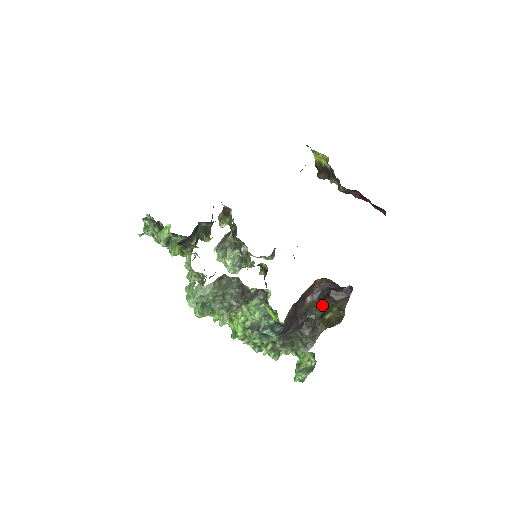
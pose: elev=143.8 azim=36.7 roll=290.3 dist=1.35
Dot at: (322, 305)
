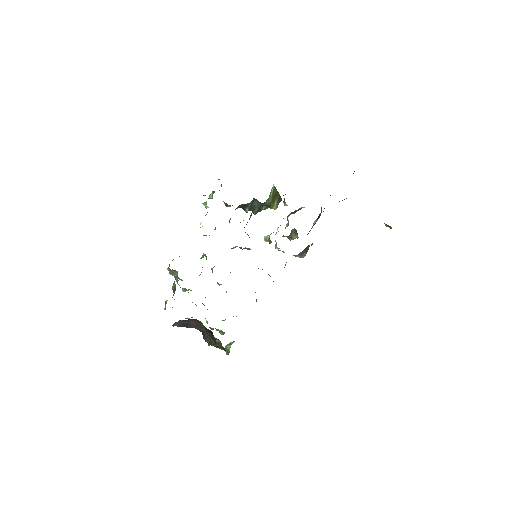
Dot at: (209, 333)
